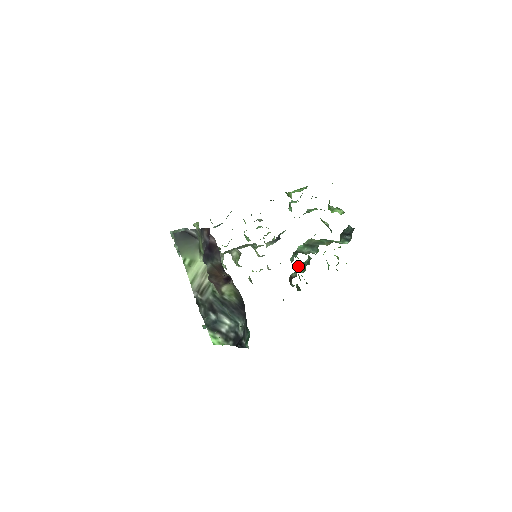
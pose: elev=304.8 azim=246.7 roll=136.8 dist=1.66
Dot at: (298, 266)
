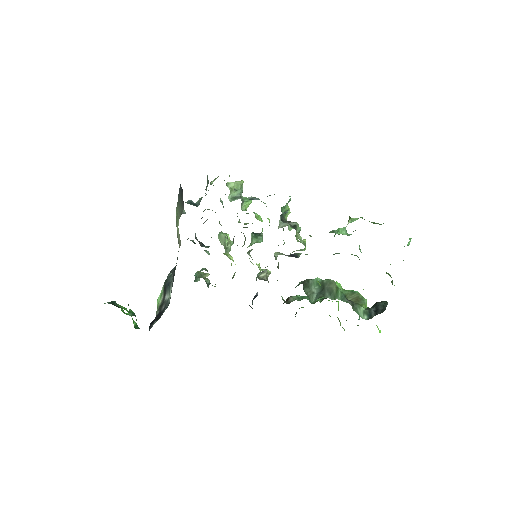
Dot at: occluded
